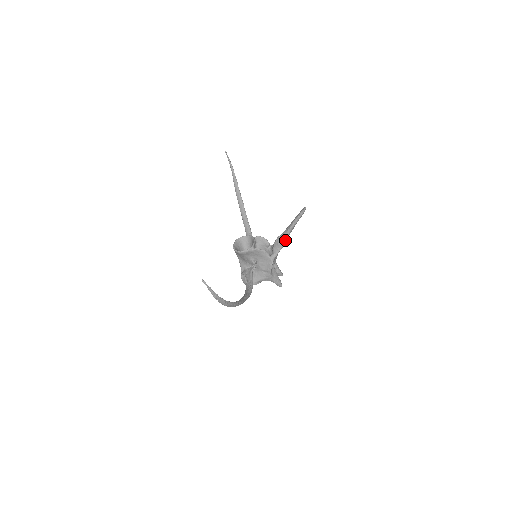
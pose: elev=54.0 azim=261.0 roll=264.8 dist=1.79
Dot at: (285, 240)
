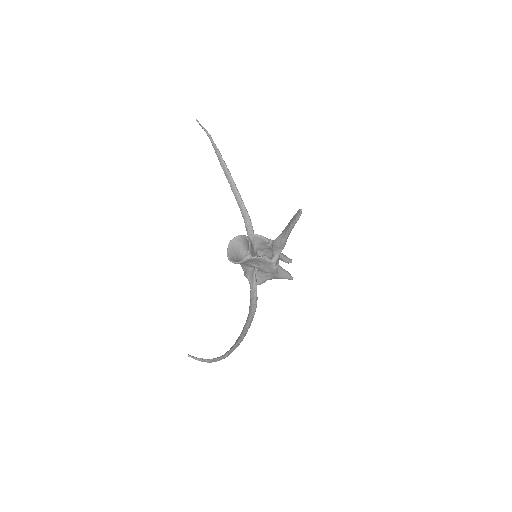
Dot at: (284, 243)
